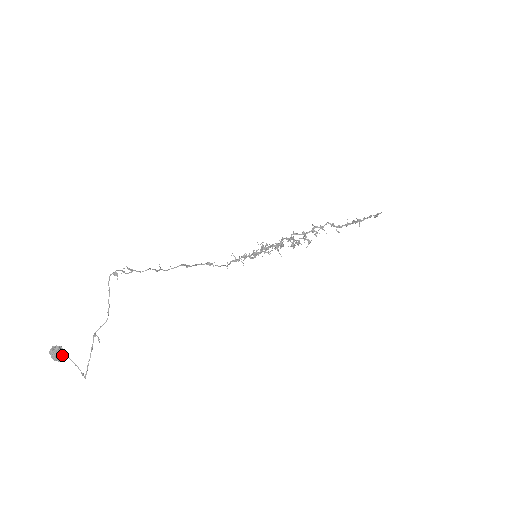
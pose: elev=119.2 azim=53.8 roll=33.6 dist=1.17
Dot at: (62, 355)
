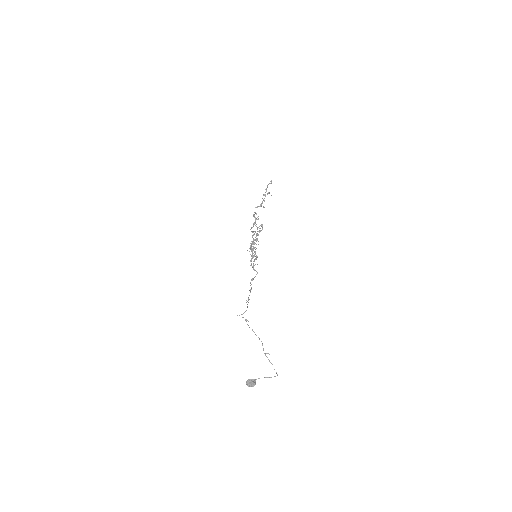
Dot at: (254, 381)
